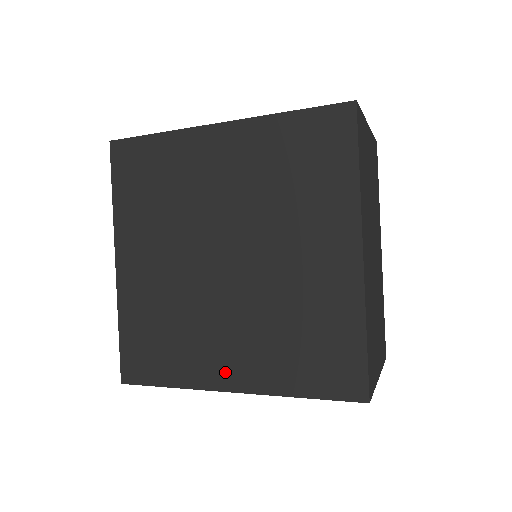
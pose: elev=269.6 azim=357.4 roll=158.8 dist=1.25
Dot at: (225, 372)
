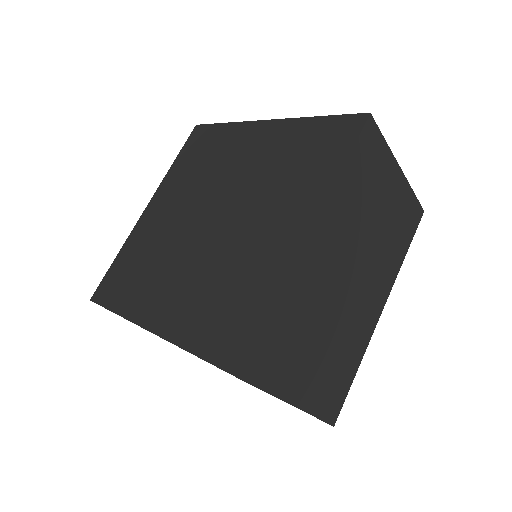
Dot at: (156, 312)
